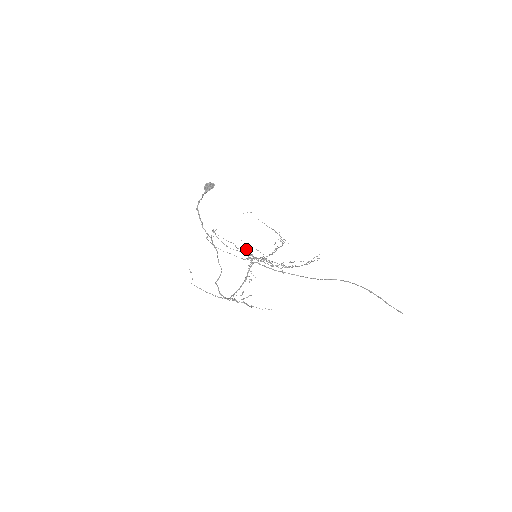
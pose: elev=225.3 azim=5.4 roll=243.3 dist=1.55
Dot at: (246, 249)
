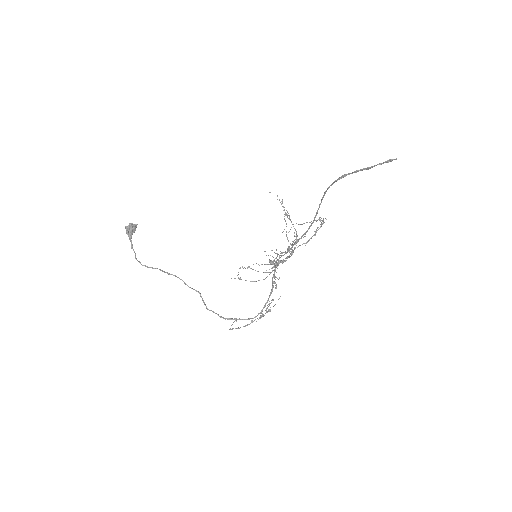
Dot at: occluded
